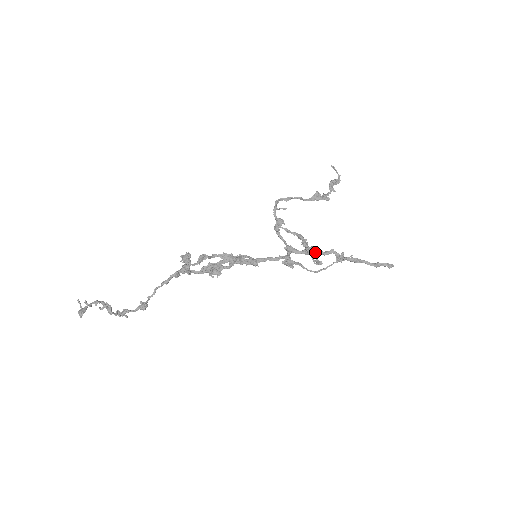
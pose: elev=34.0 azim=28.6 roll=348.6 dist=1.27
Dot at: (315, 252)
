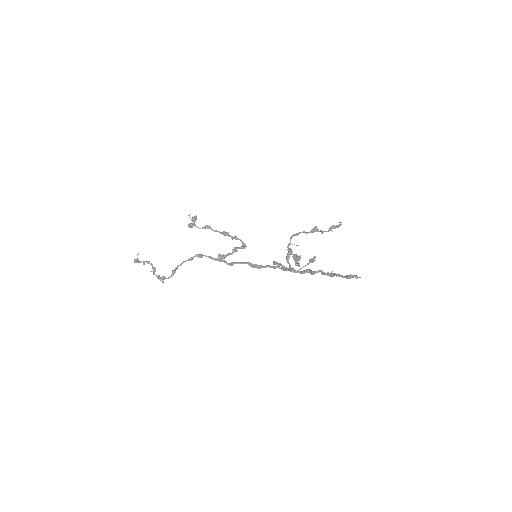
Dot at: (298, 258)
